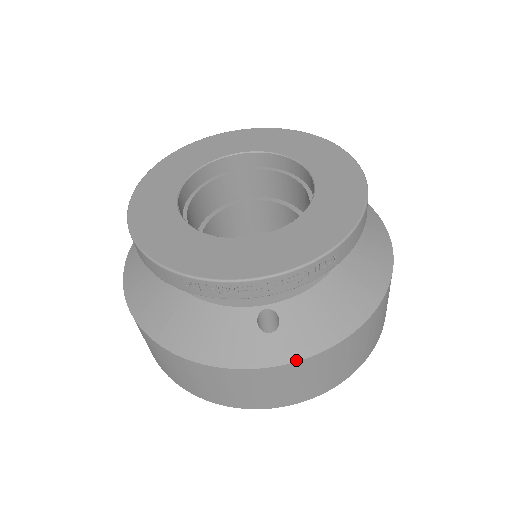
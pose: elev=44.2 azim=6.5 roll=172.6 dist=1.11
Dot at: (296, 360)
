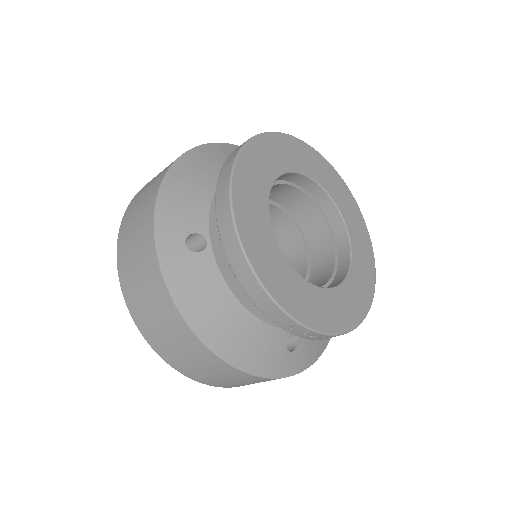
Dot at: (298, 373)
